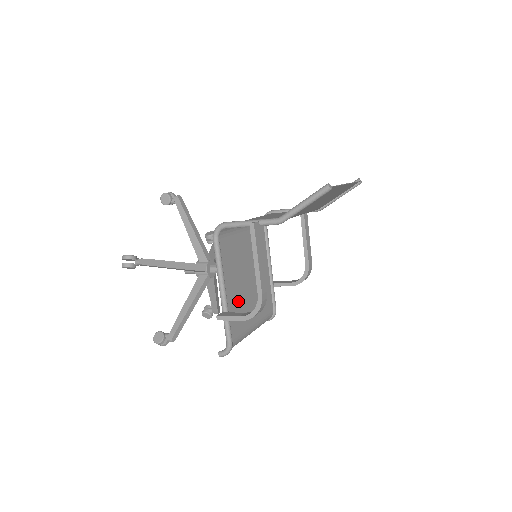
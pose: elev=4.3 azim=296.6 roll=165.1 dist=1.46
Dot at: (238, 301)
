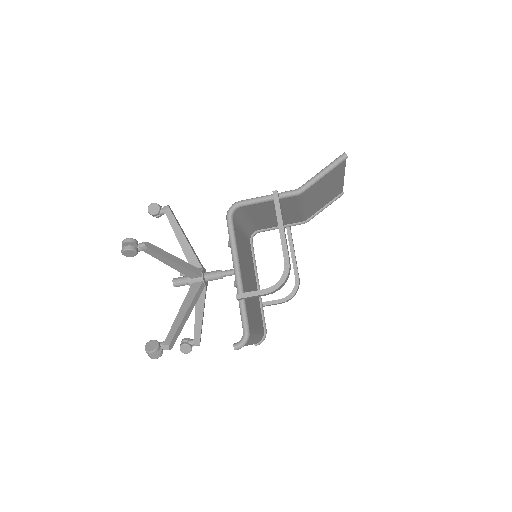
Dot at: occluded
